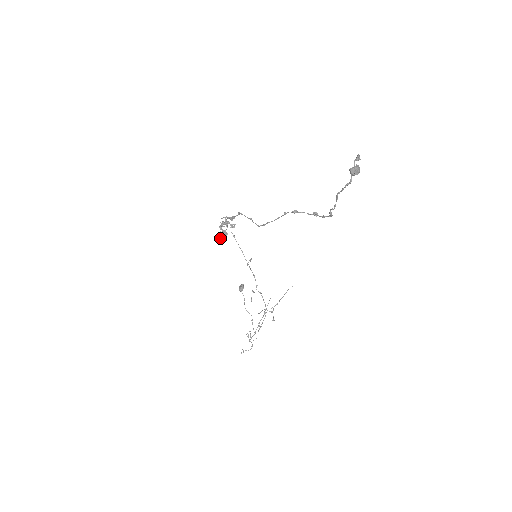
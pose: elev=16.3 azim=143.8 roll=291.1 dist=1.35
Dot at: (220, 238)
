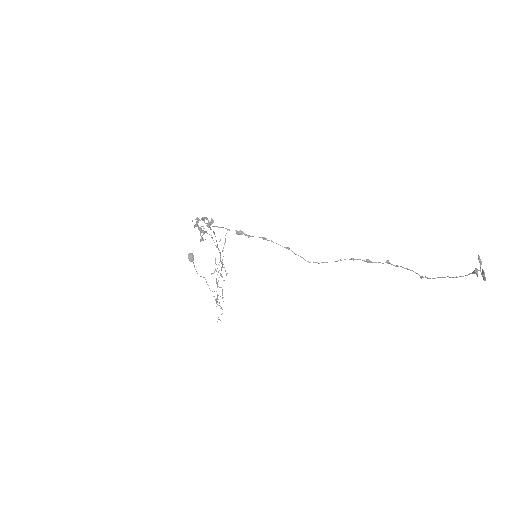
Dot at: occluded
